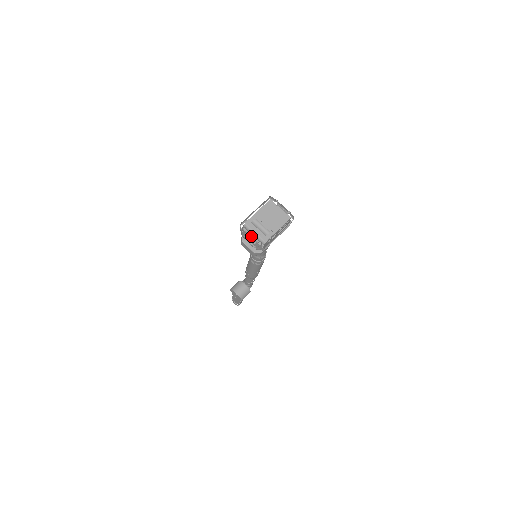
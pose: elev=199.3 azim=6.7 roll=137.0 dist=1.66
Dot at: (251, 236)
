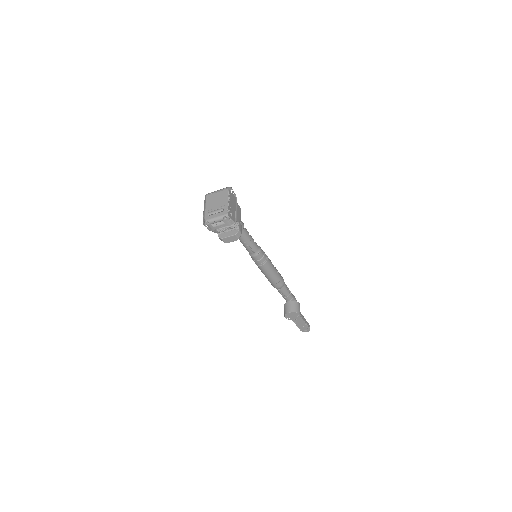
Dot at: (219, 225)
